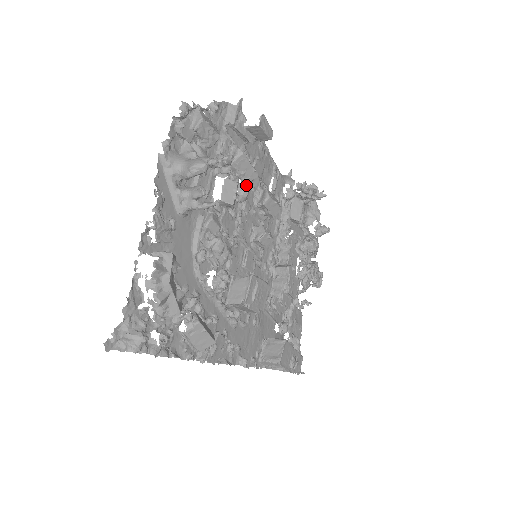
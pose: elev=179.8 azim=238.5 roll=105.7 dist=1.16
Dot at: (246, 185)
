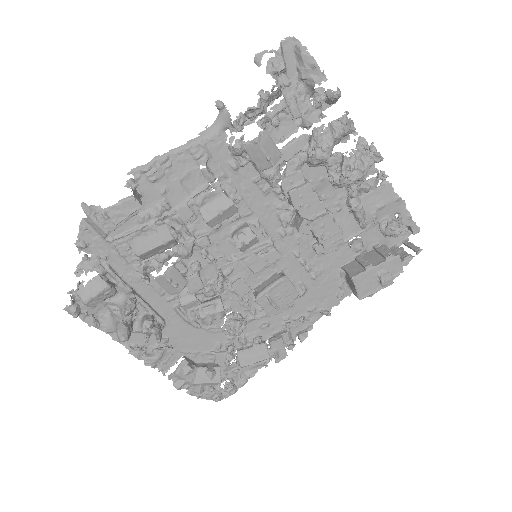
Dot at: (179, 240)
